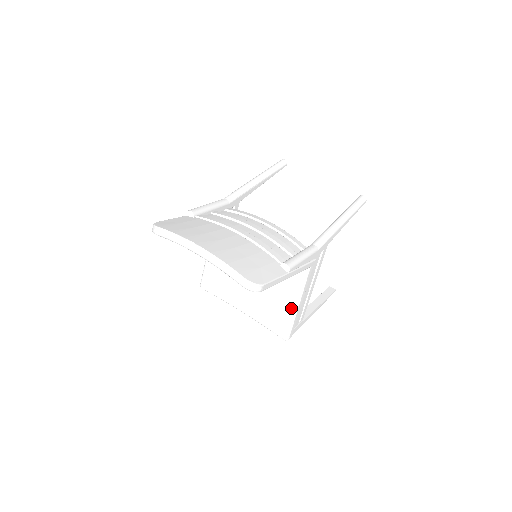
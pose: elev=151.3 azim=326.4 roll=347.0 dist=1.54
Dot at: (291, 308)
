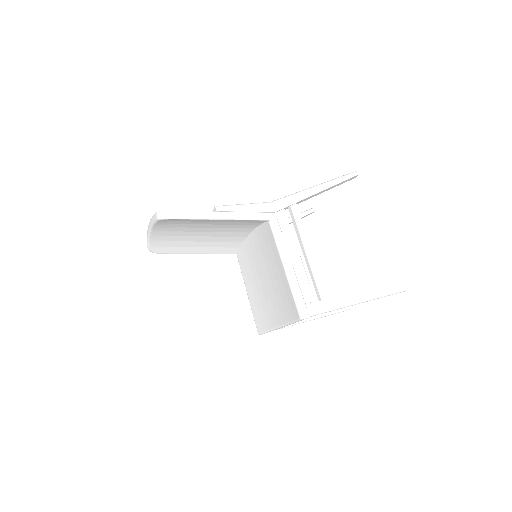
Dot at: (284, 275)
